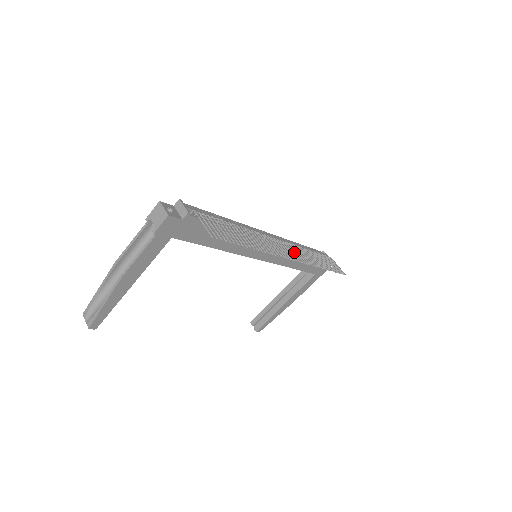
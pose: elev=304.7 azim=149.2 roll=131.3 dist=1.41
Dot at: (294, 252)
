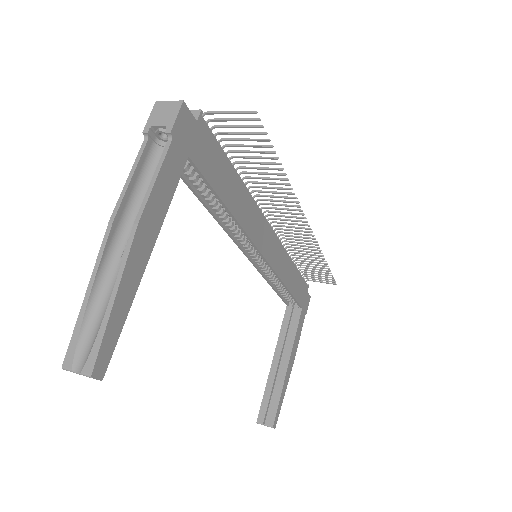
Dot at: (296, 233)
